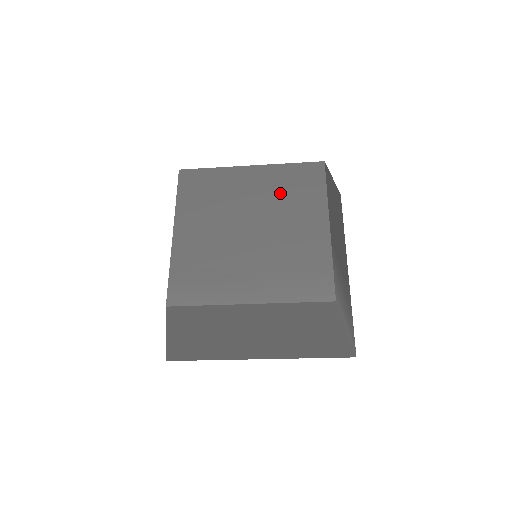
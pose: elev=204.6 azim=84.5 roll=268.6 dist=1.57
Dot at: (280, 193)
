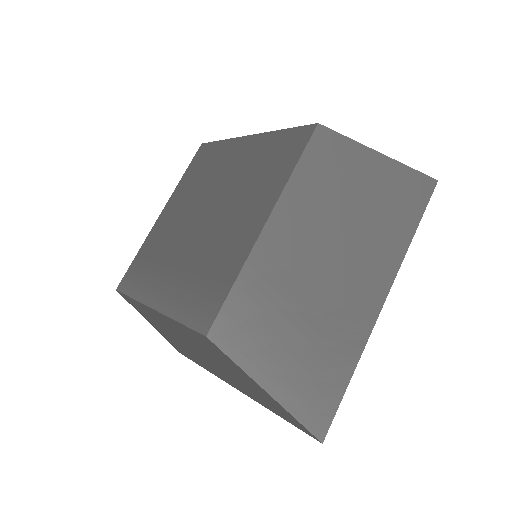
Dot at: (251, 172)
